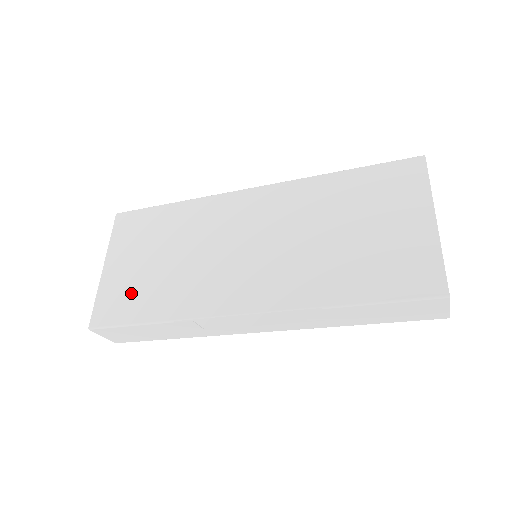
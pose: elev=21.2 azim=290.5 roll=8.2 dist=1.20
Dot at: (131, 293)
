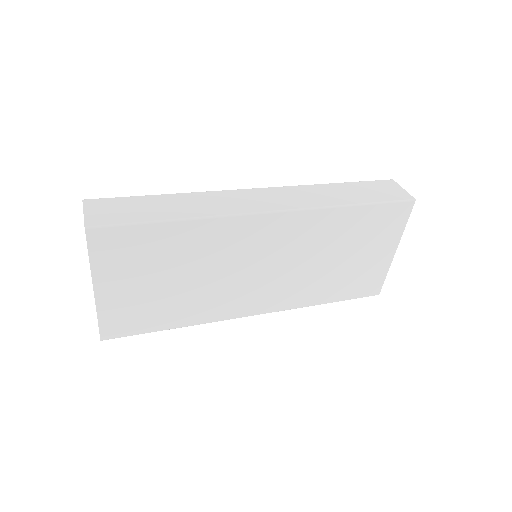
Dot at: (143, 311)
